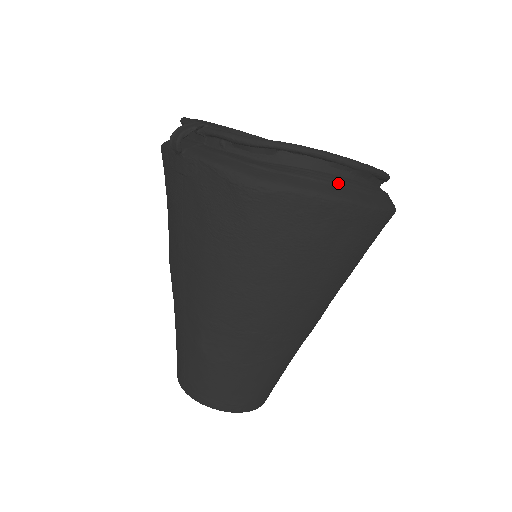
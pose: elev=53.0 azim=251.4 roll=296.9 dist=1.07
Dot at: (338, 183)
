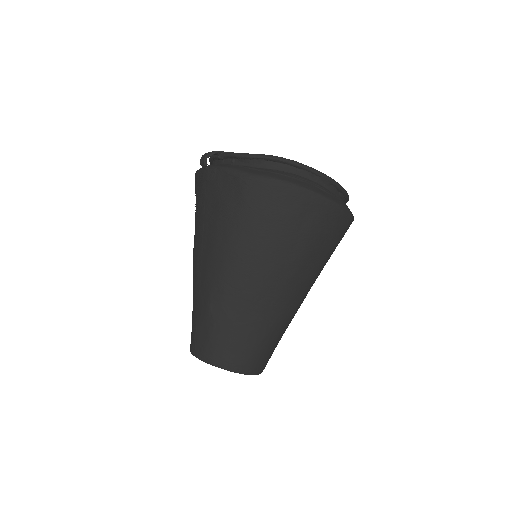
Dot at: (305, 181)
